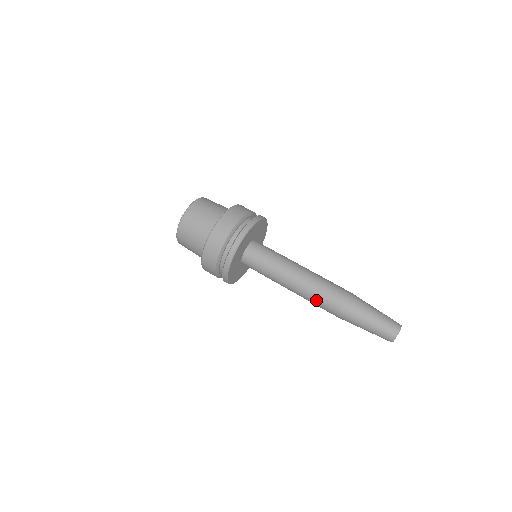
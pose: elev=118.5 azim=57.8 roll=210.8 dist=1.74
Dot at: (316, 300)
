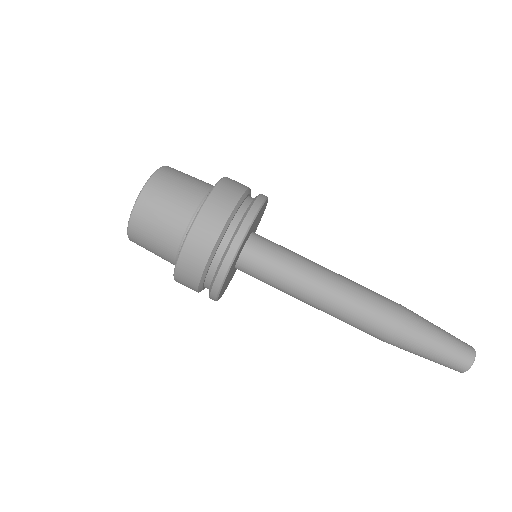
Dot at: (351, 324)
